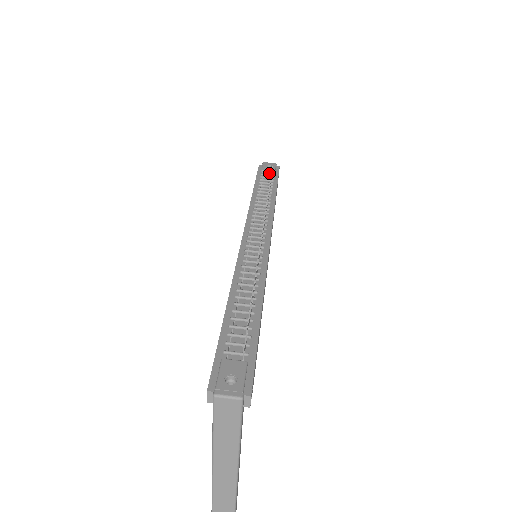
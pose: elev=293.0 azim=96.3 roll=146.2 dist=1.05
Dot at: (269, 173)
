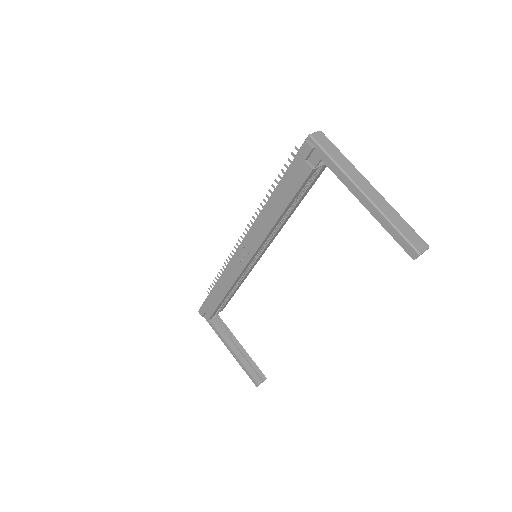
Dot at: occluded
